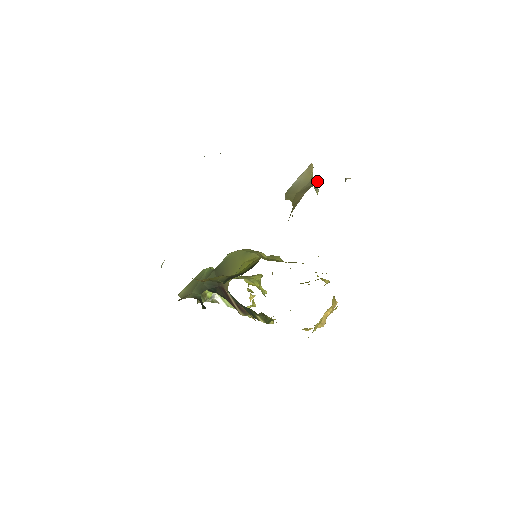
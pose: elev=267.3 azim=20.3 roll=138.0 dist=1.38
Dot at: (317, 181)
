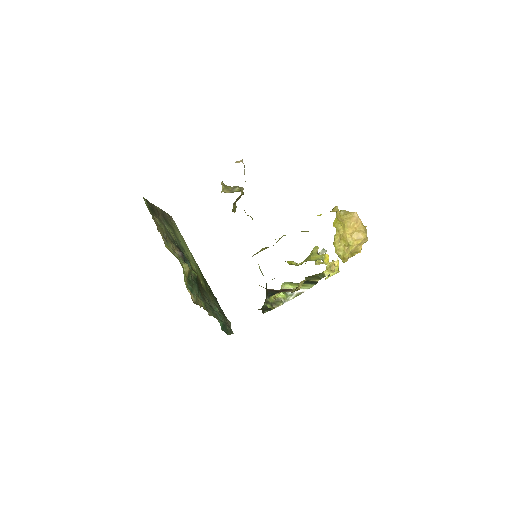
Dot at: occluded
